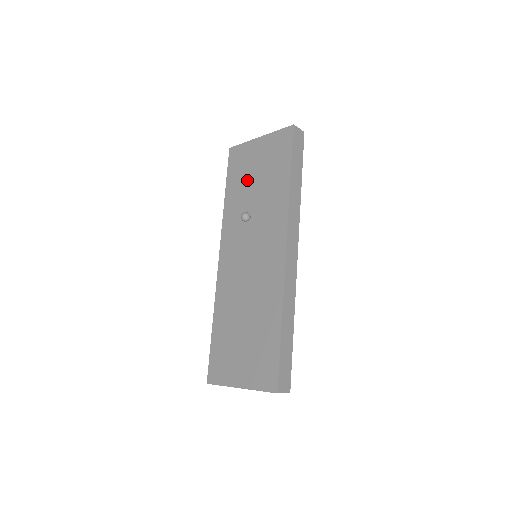
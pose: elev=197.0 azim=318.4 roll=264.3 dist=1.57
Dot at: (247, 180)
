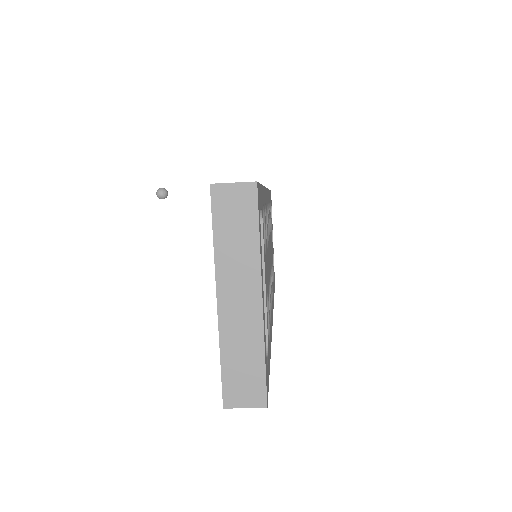
Dot at: occluded
